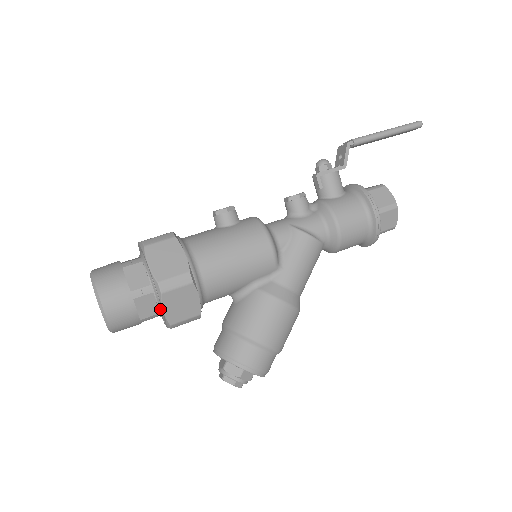
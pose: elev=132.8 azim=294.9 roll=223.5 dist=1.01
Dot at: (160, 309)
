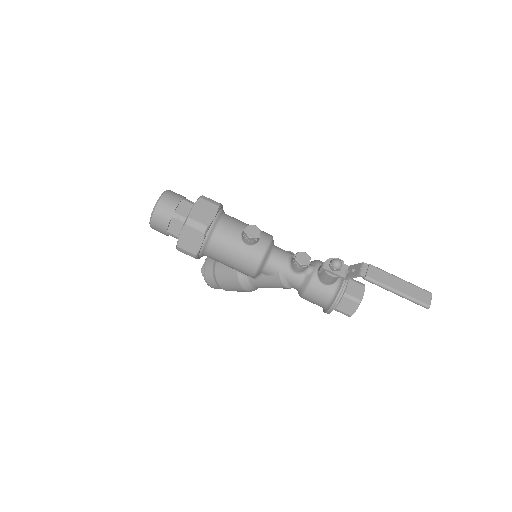
Dot at: occluded
